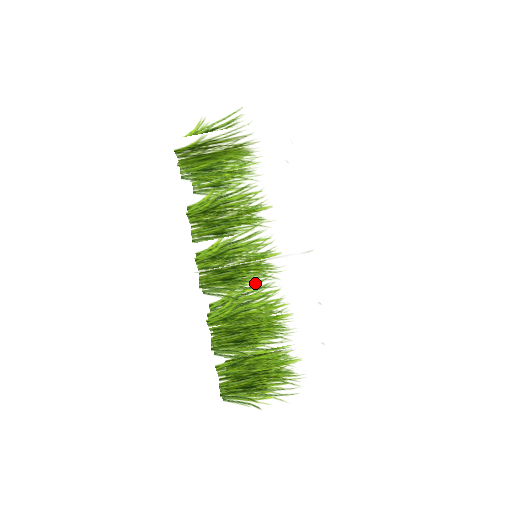
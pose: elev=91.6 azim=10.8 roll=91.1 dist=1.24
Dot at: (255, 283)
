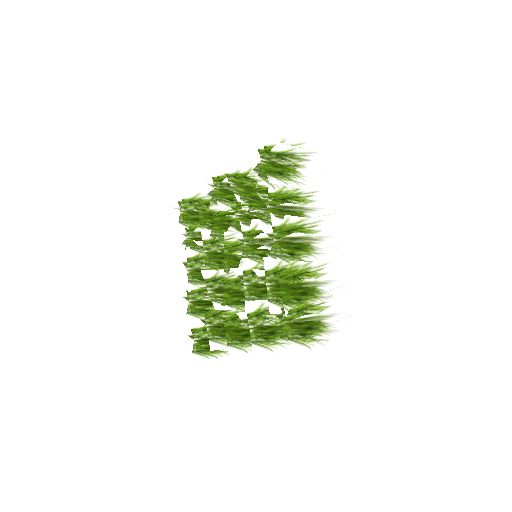
Dot at: (316, 253)
